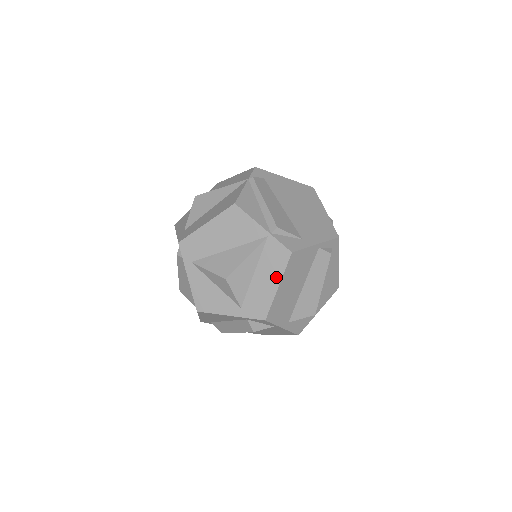
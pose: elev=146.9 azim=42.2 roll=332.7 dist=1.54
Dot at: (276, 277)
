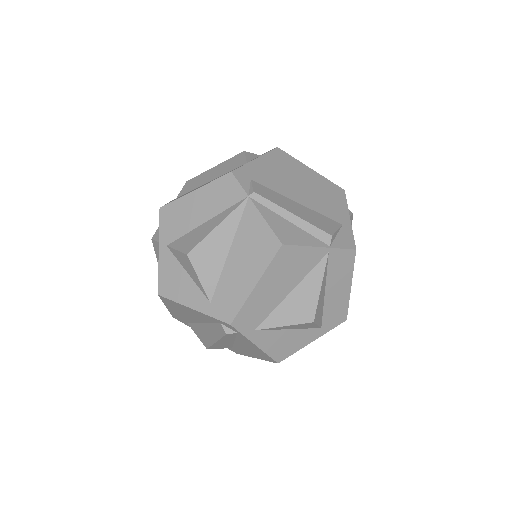
Dot at: (347, 280)
